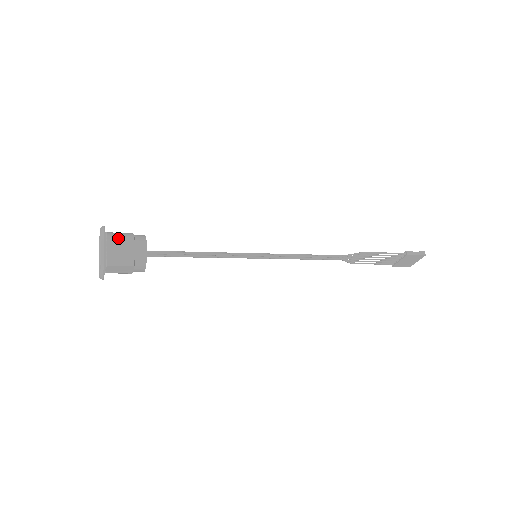
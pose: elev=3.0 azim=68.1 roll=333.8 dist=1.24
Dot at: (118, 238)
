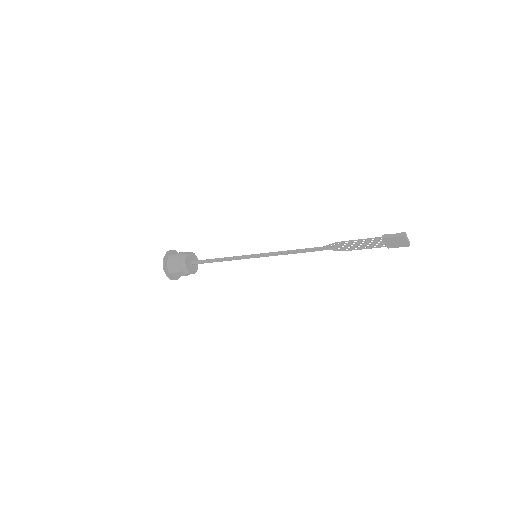
Dot at: (173, 257)
